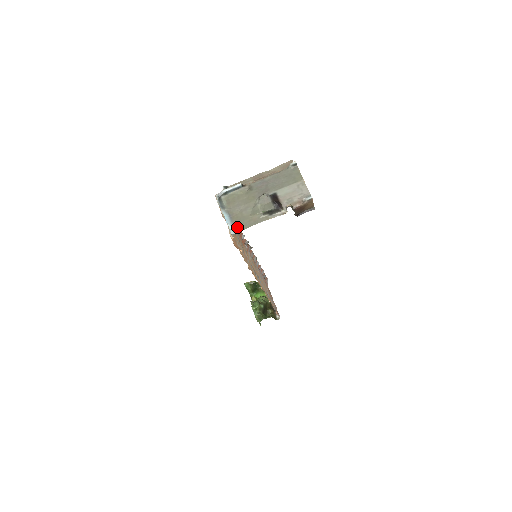
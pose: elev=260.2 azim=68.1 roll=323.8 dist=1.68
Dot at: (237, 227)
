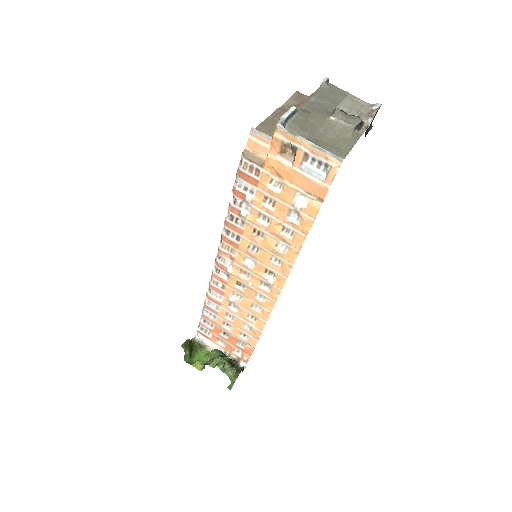
Dot at: (339, 152)
